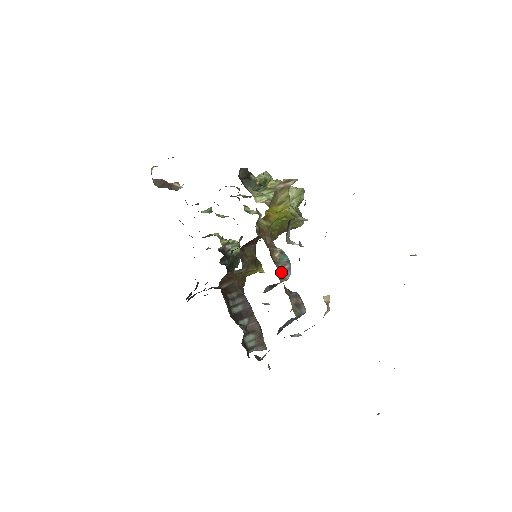
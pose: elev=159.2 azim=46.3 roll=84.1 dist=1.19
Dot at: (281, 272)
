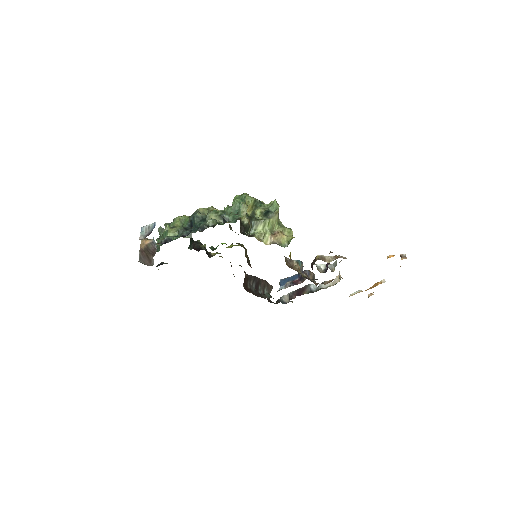
Dot at: occluded
